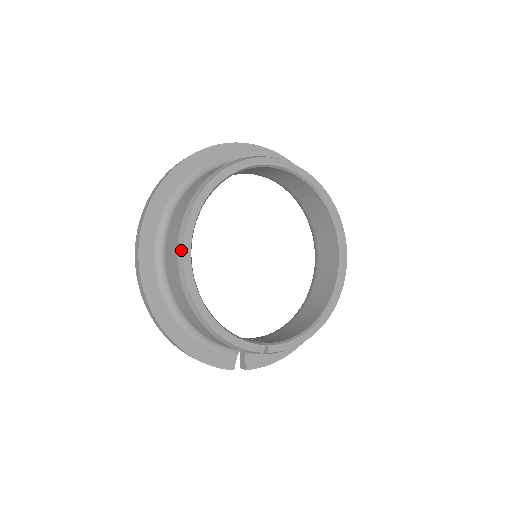
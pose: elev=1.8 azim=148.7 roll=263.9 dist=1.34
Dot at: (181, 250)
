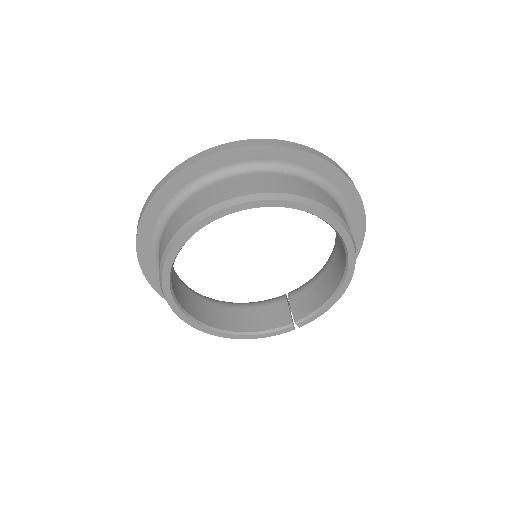
Dot at: (182, 319)
